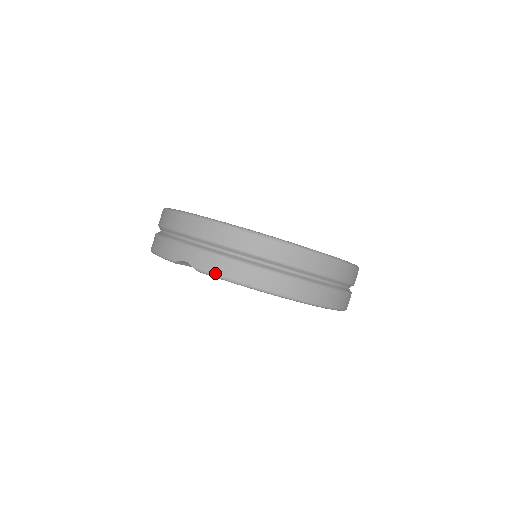
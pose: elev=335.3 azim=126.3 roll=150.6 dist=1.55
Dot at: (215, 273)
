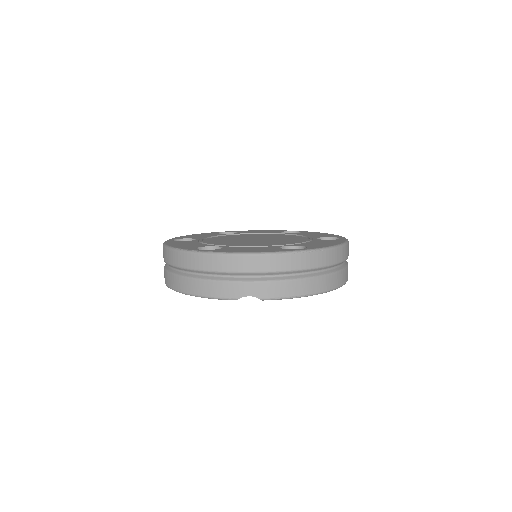
Dot at: (282, 296)
